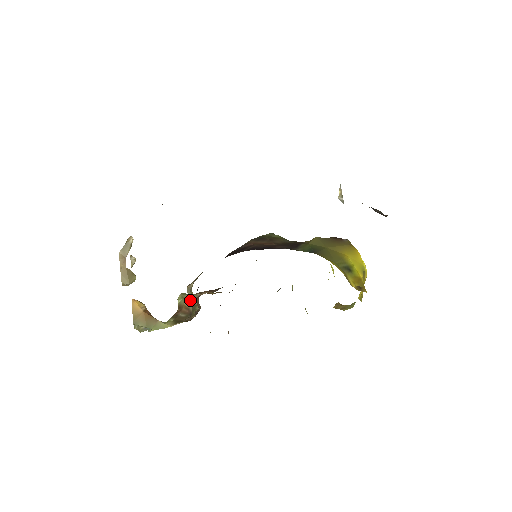
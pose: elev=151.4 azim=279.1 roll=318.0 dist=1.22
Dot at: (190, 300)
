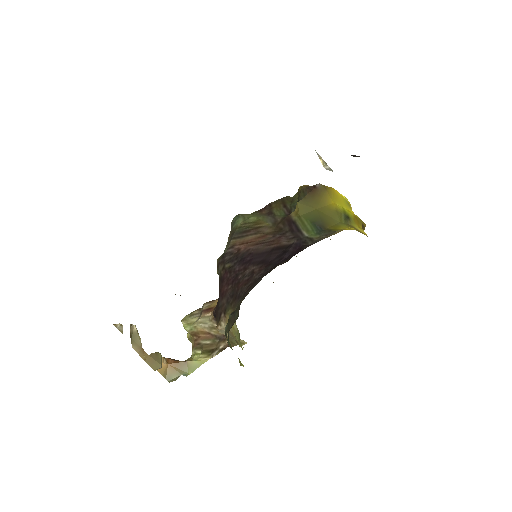
Dot at: (204, 325)
